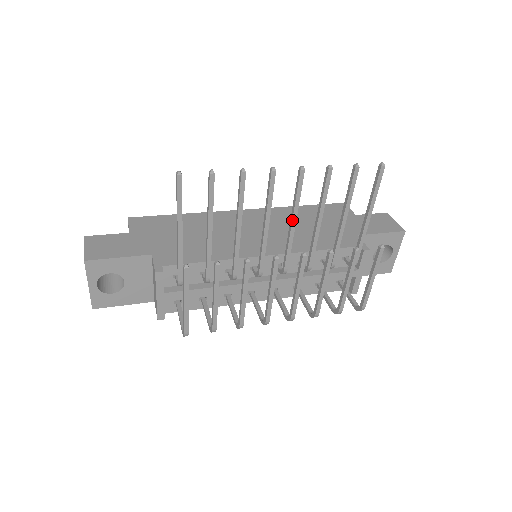
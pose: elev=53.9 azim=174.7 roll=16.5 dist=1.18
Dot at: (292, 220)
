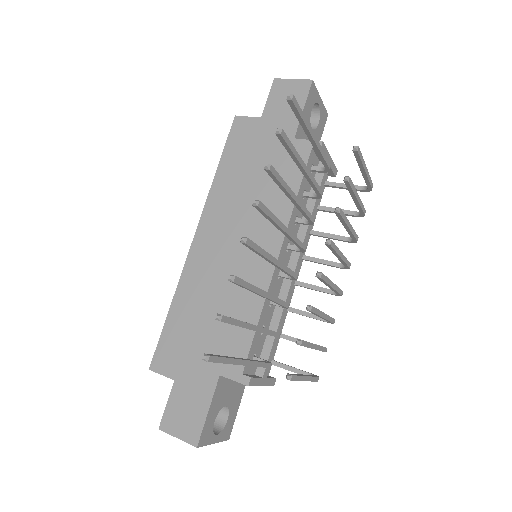
Dot at: (283, 230)
